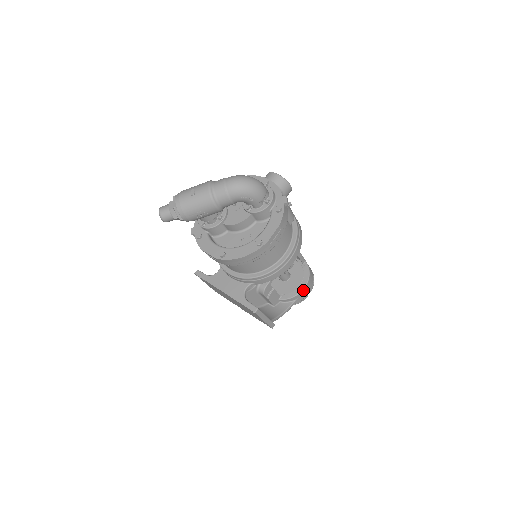
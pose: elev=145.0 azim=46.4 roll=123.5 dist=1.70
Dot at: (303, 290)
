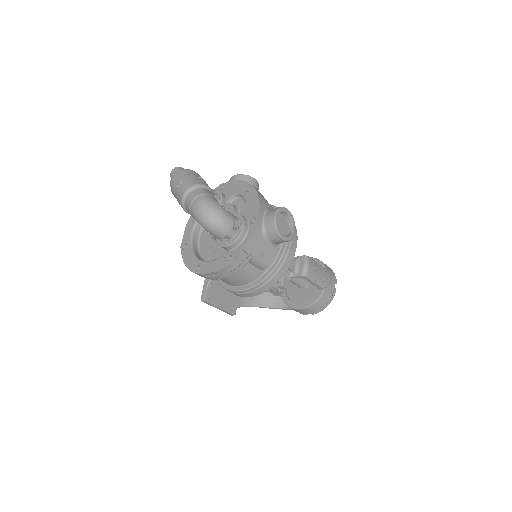
Dot at: (298, 309)
